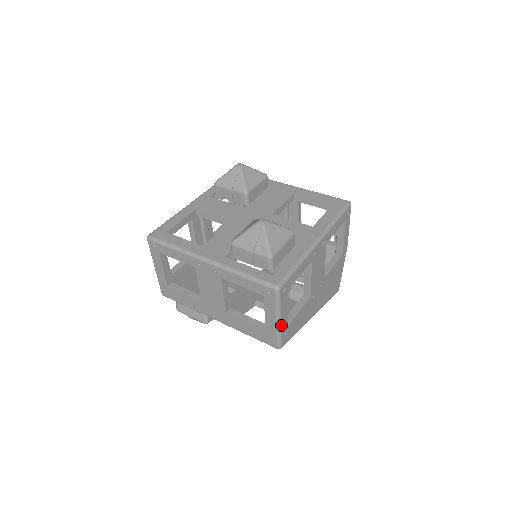
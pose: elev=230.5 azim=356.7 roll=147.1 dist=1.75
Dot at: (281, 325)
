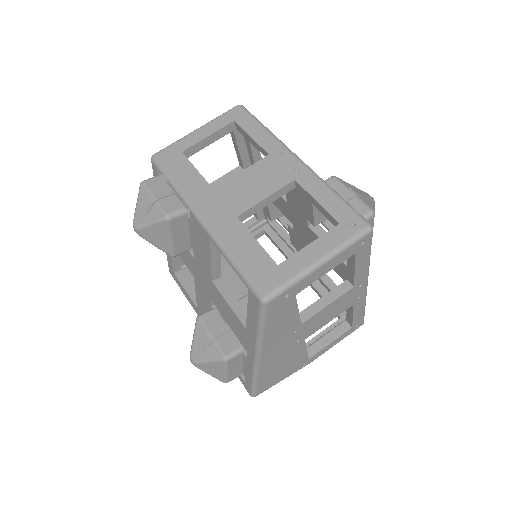
Dot at: (311, 273)
